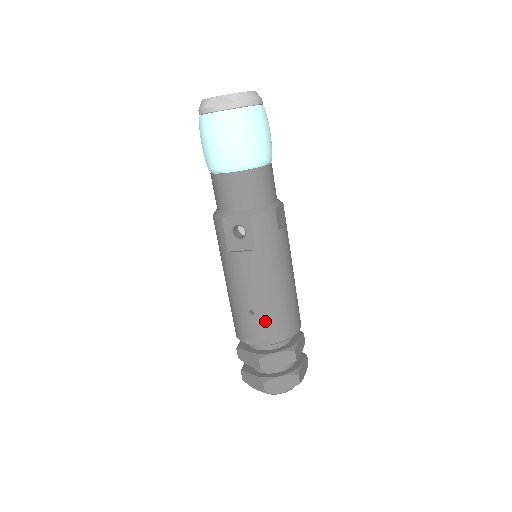
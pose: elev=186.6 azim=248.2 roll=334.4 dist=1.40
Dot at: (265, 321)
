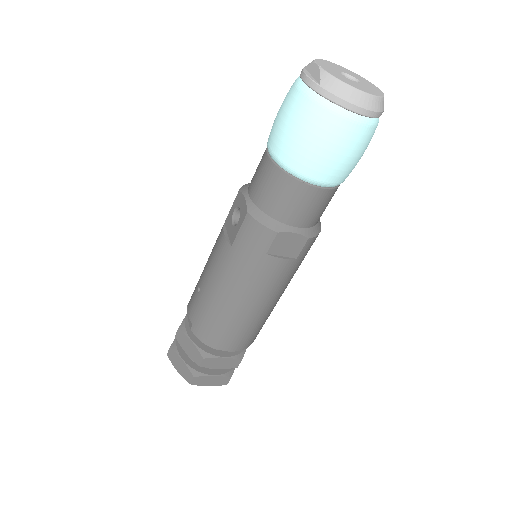
Dot at: (199, 308)
